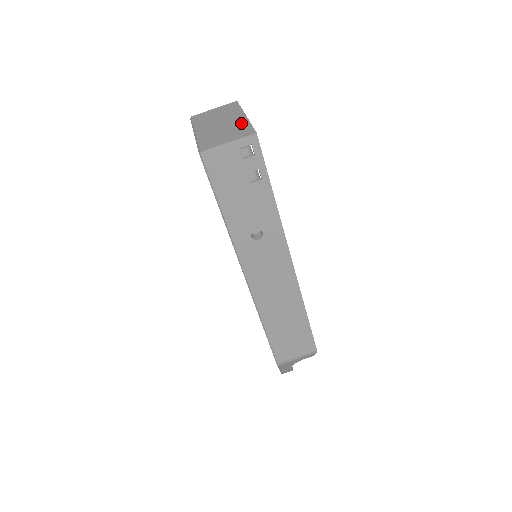
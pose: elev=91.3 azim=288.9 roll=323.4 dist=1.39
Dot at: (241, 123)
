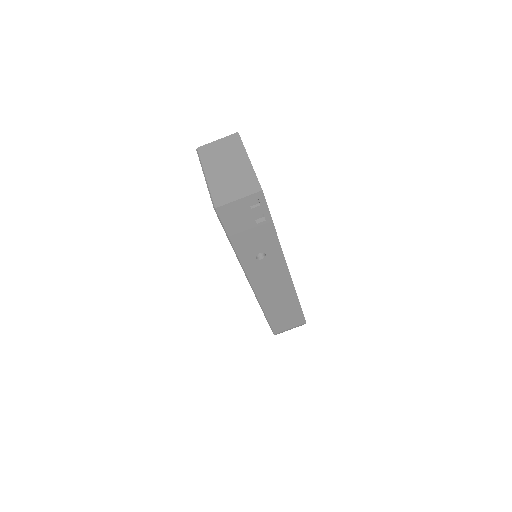
Dot at: (247, 172)
